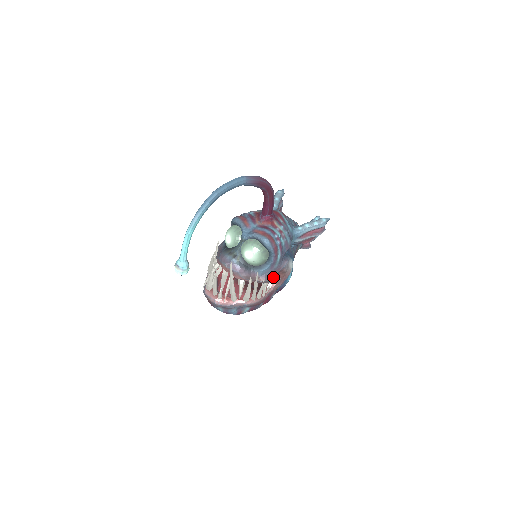
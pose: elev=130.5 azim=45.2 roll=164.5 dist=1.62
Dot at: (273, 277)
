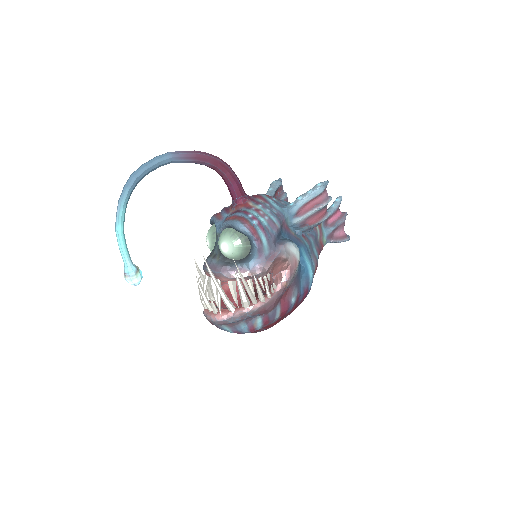
Dot at: (268, 268)
